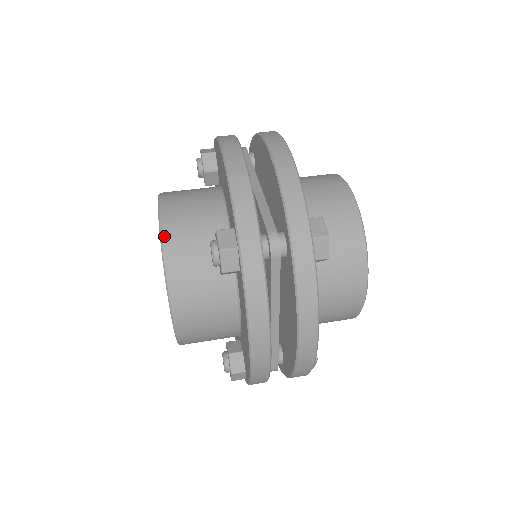
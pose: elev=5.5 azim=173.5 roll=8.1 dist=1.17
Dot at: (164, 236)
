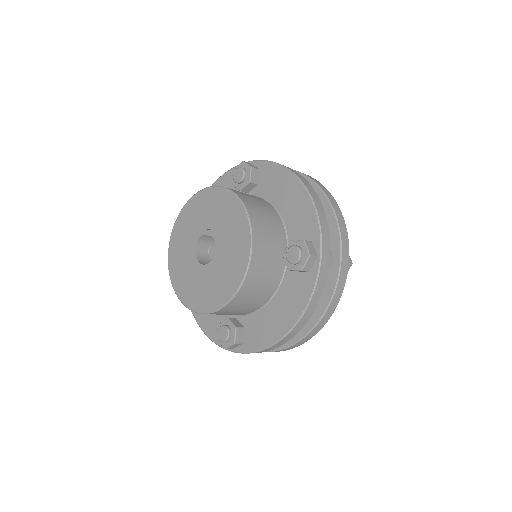
Dot at: (253, 229)
